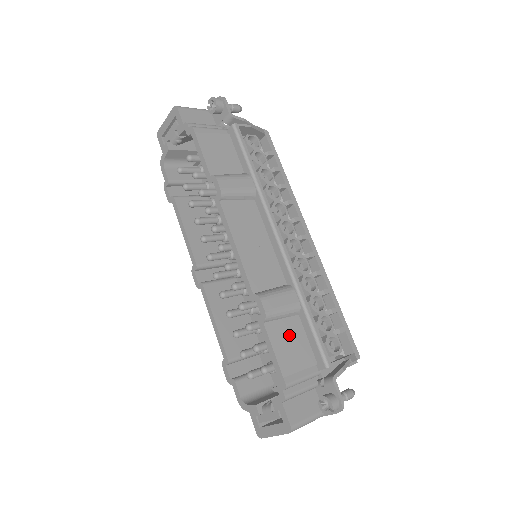
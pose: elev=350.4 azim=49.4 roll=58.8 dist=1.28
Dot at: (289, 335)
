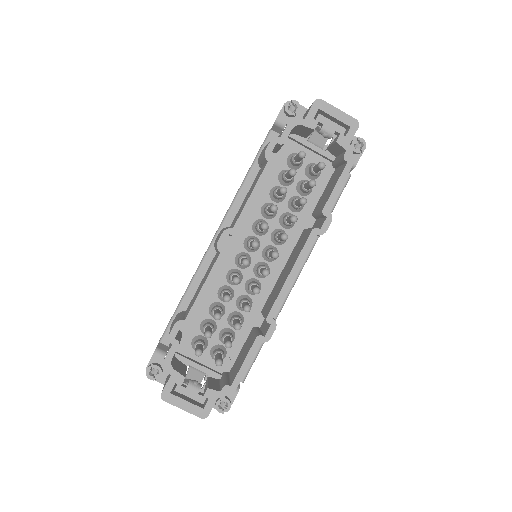
Dot at: occluded
